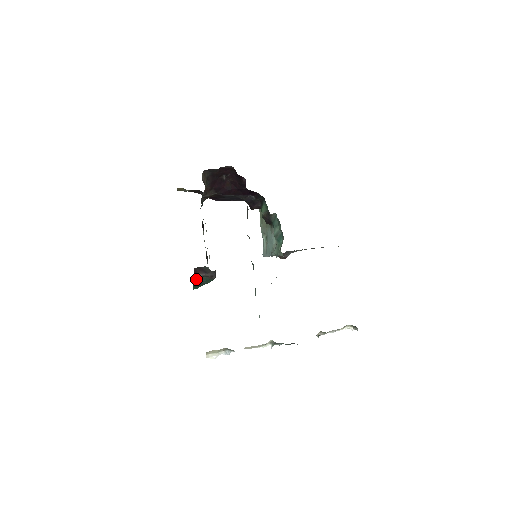
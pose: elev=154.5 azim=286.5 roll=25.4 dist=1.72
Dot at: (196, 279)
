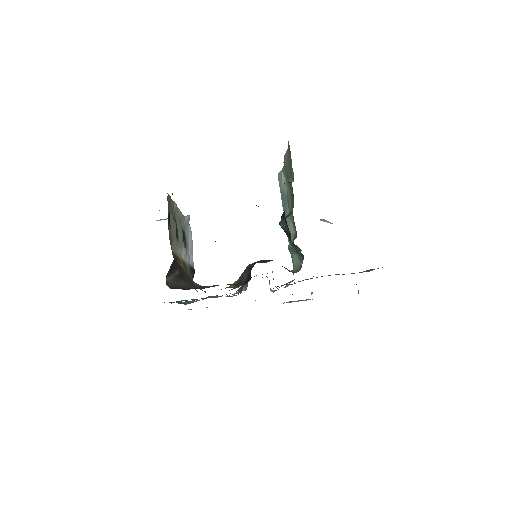
Dot at: occluded
